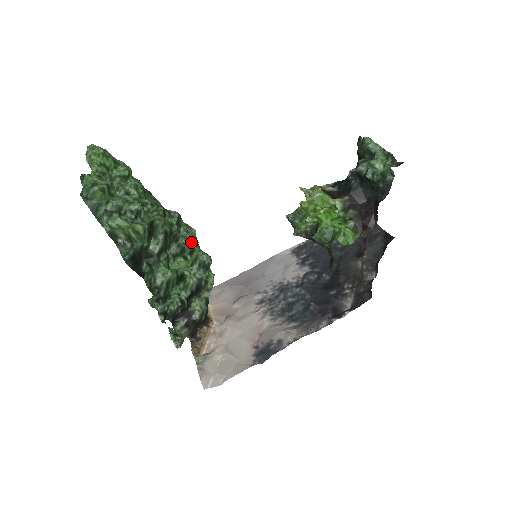
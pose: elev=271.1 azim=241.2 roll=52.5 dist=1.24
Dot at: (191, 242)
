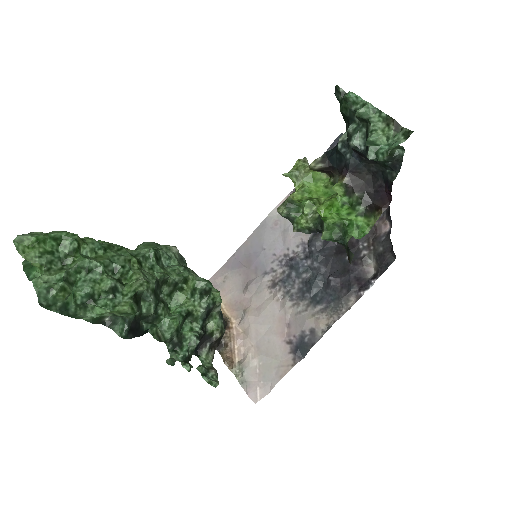
Dot at: (181, 273)
